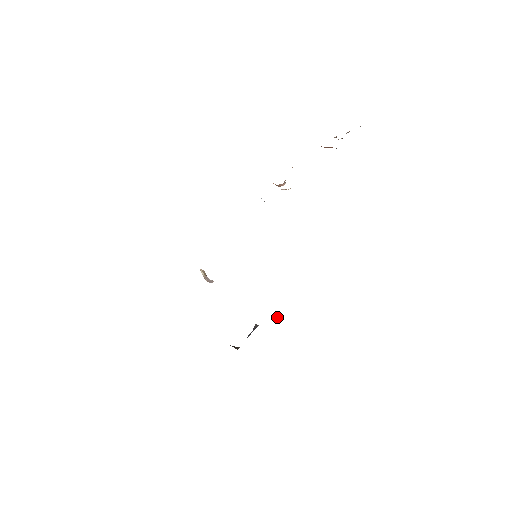
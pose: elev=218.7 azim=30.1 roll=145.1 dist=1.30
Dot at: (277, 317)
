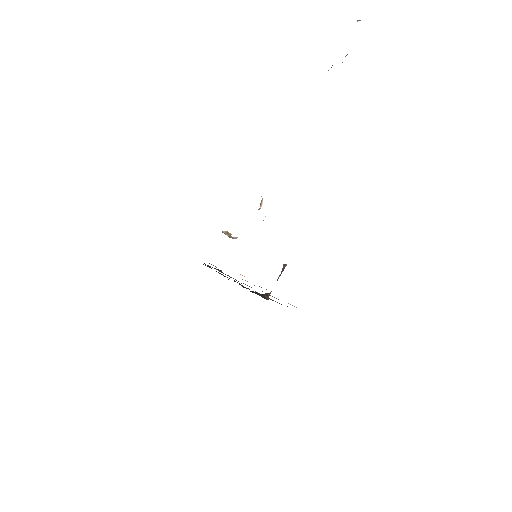
Dot at: occluded
